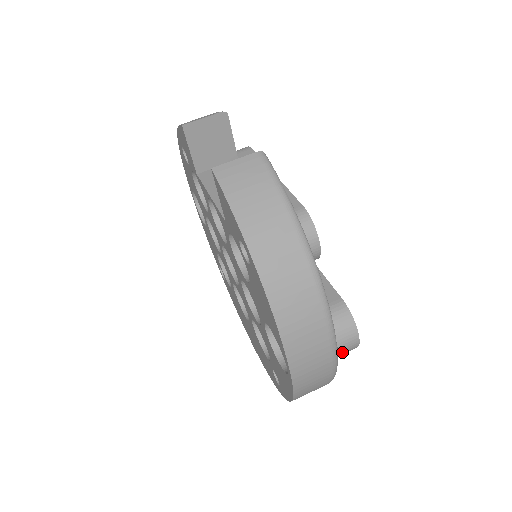
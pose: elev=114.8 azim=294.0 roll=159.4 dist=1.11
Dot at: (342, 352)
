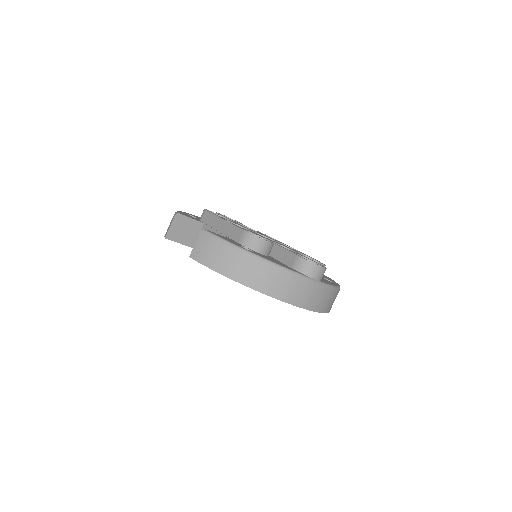
Dot at: (319, 278)
